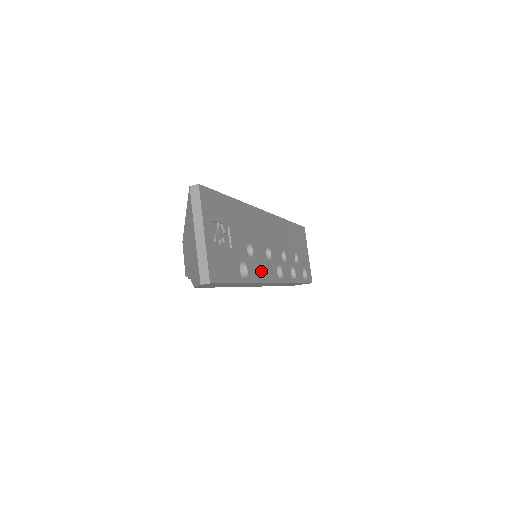
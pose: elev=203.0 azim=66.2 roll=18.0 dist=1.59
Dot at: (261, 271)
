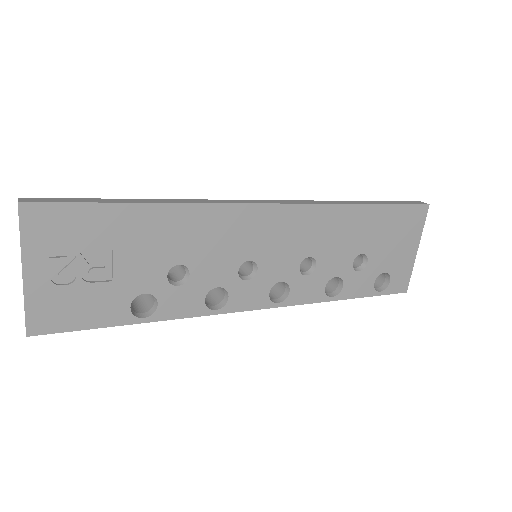
Dot at: (224, 293)
